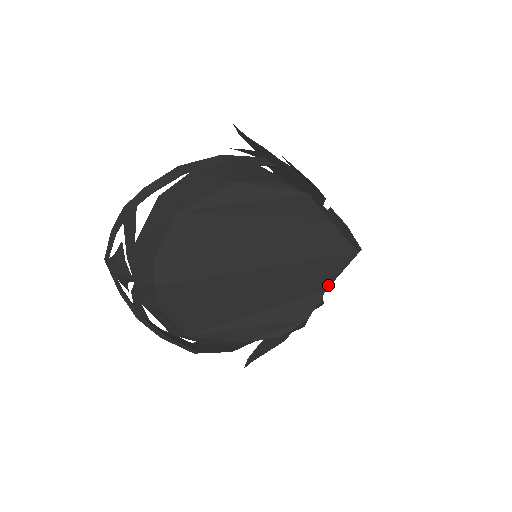
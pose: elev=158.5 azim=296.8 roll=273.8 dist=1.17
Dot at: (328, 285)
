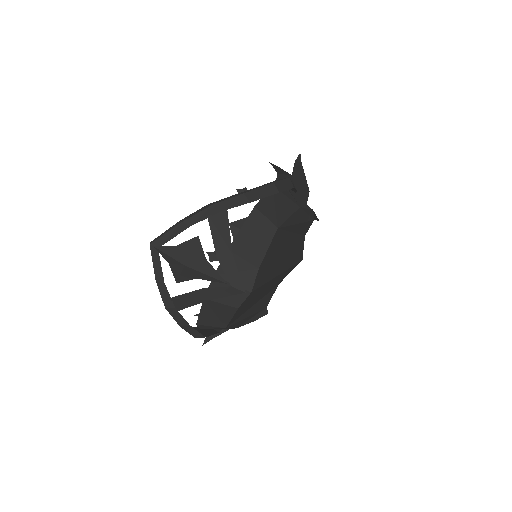
Dot at: (281, 281)
